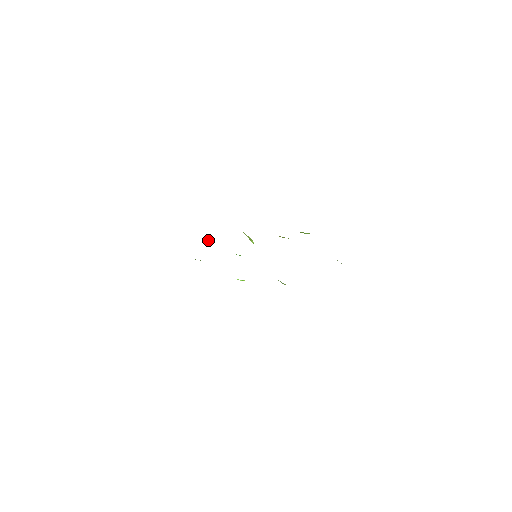
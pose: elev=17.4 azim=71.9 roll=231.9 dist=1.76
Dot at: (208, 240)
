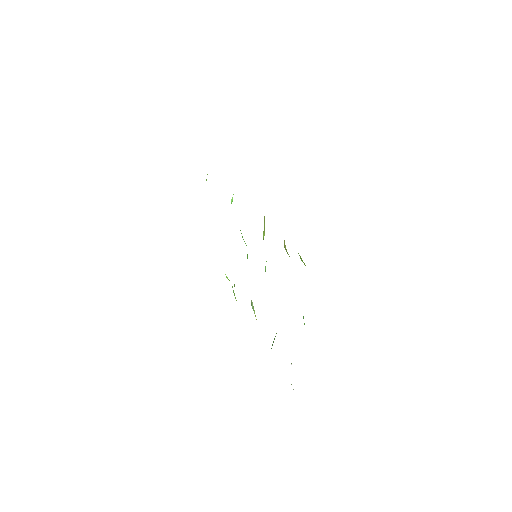
Dot at: occluded
